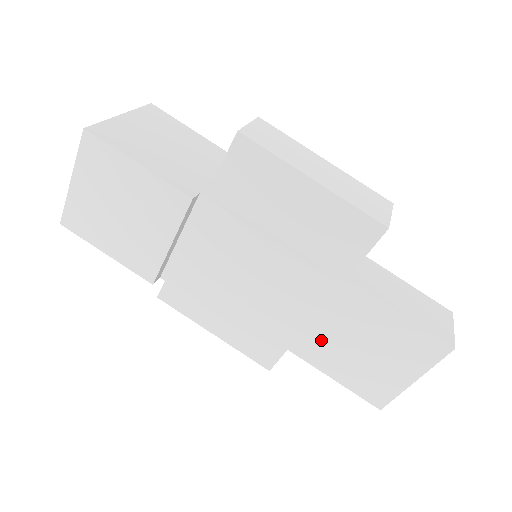
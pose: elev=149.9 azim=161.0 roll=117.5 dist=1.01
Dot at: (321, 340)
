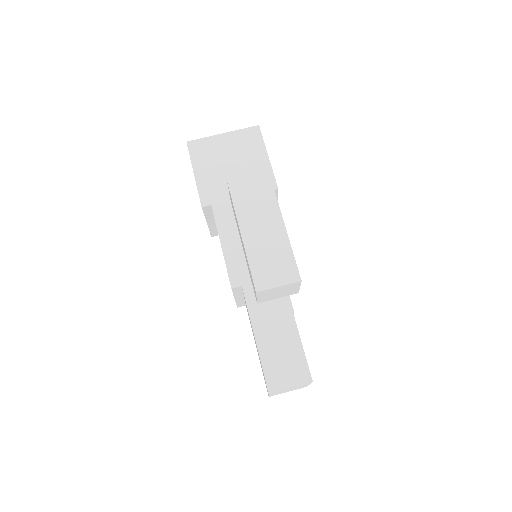
Dot at: occluded
